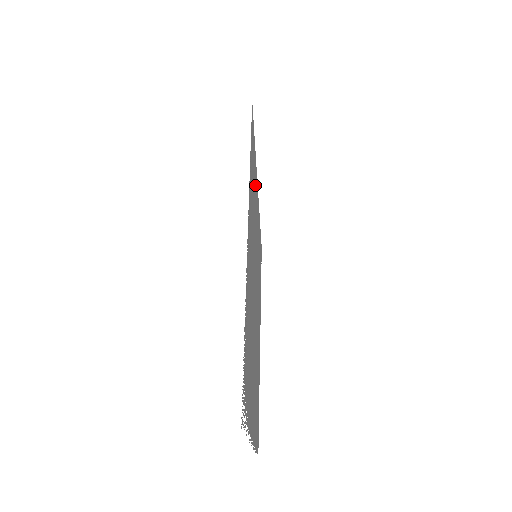
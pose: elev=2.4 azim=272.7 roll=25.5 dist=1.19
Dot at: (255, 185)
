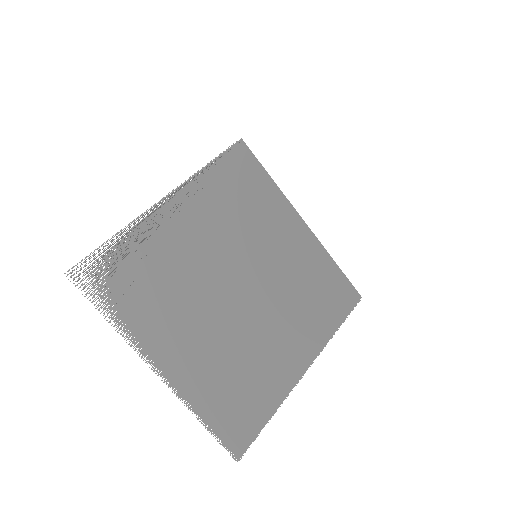
Dot at: (265, 202)
